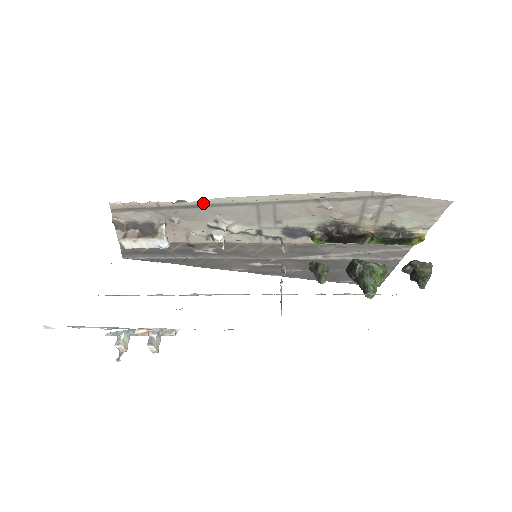
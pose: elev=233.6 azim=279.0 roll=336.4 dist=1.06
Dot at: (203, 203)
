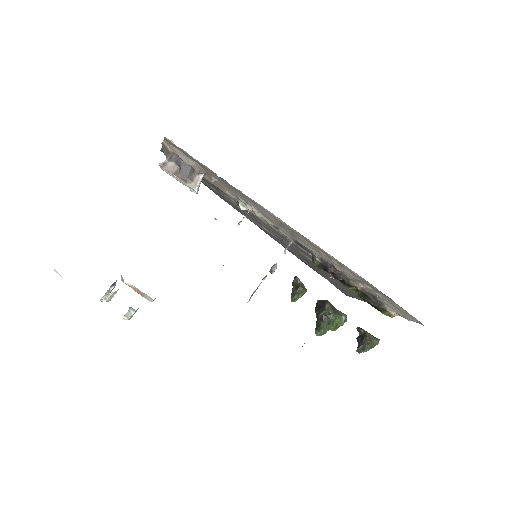
Dot at: (241, 192)
